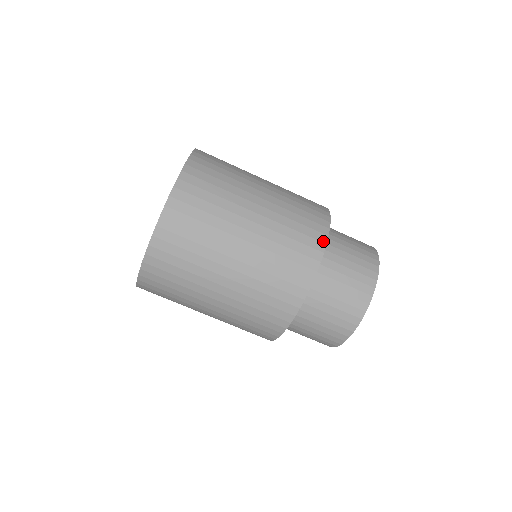
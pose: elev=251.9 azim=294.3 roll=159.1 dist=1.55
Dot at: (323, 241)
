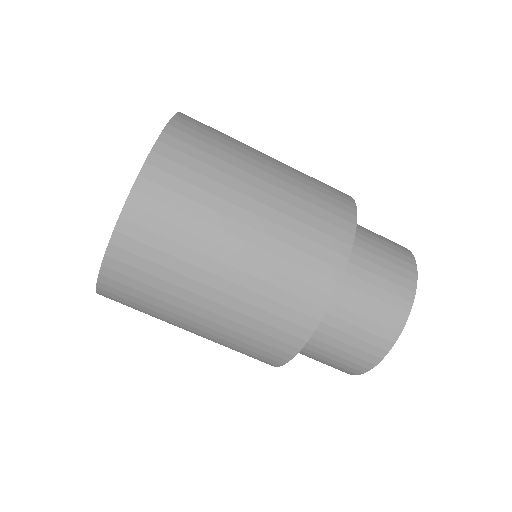
Dot at: occluded
